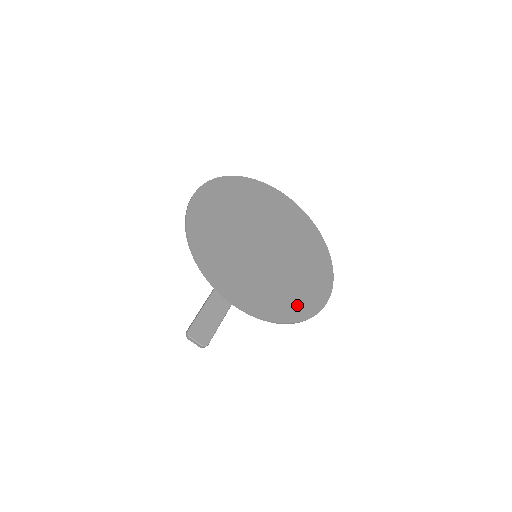
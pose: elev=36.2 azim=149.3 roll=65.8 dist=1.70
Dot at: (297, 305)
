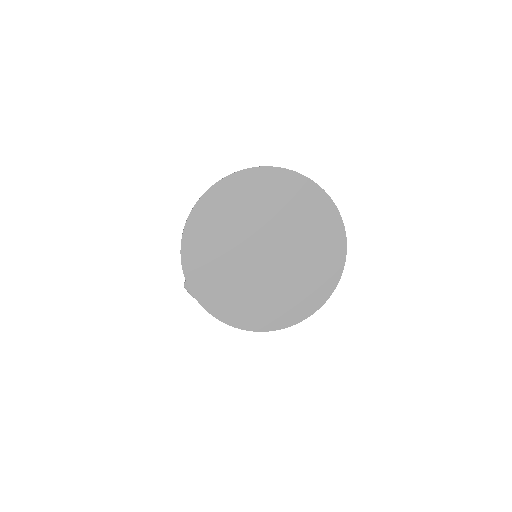
Dot at: (264, 317)
